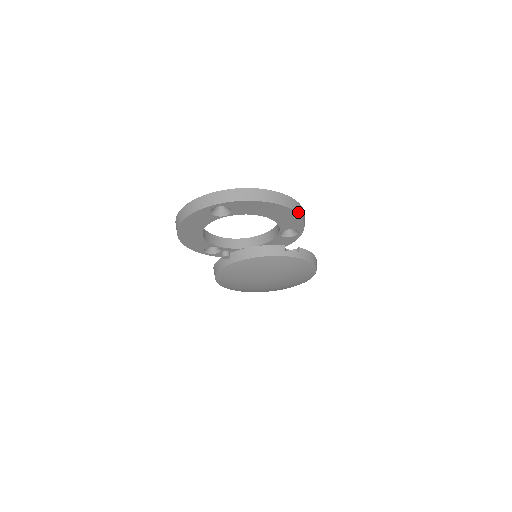
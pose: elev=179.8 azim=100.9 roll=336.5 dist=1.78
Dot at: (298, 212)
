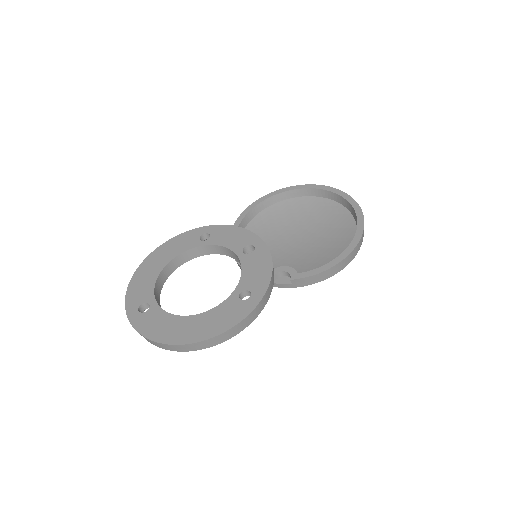
Dot at: (217, 343)
